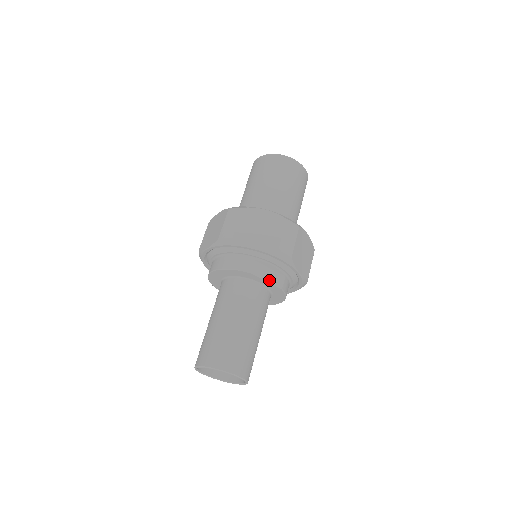
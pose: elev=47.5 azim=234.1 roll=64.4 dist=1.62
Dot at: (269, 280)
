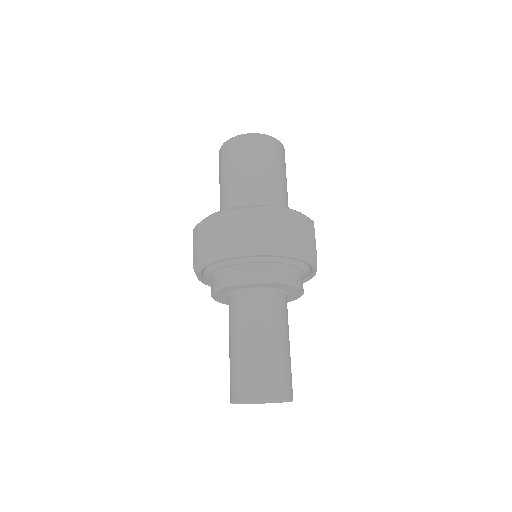
Dot at: (257, 281)
